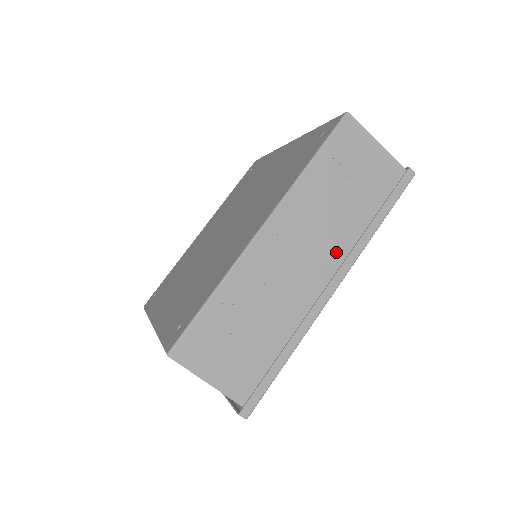
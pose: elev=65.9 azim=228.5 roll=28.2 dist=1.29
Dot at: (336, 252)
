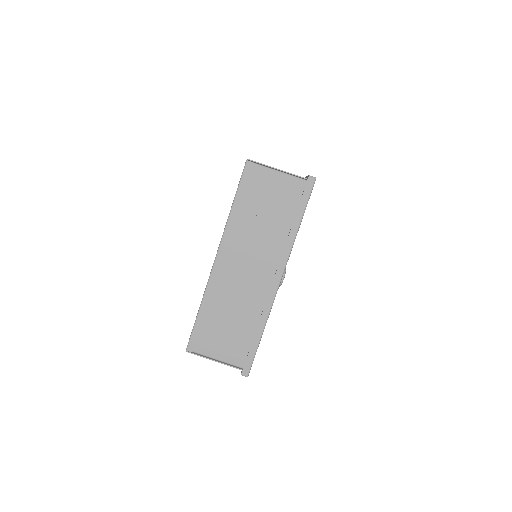
Dot at: occluded
